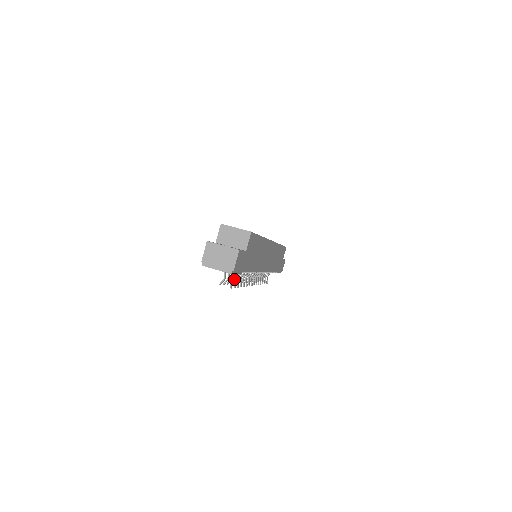
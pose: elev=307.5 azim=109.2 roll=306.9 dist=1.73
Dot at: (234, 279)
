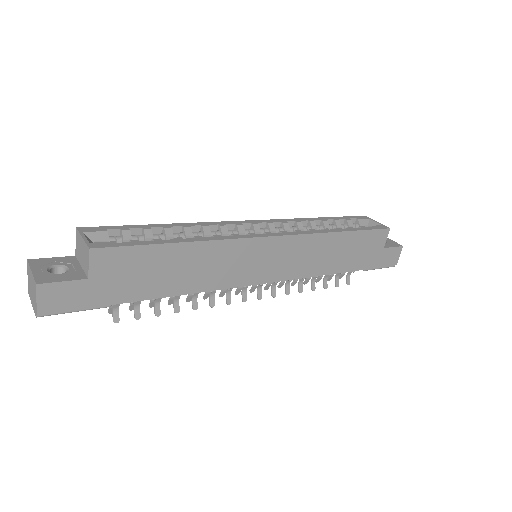
Dot at: (136, 306)
